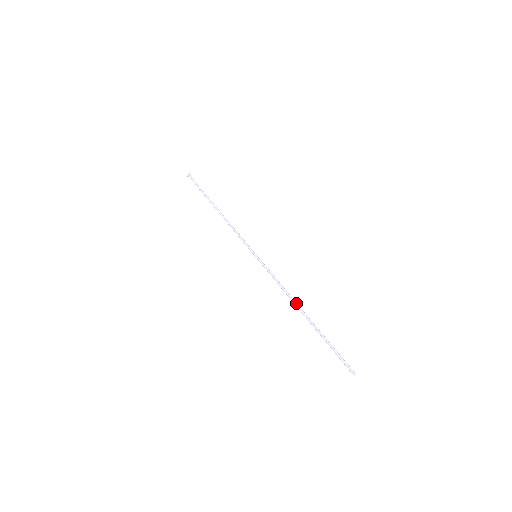
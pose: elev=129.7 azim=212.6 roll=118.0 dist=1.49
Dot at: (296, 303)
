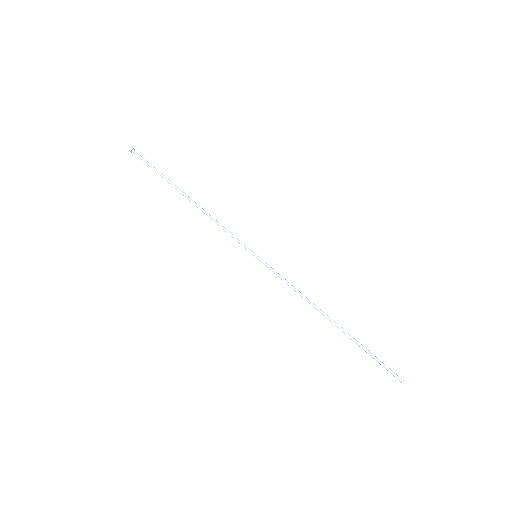
Dot at: (320, 309)
